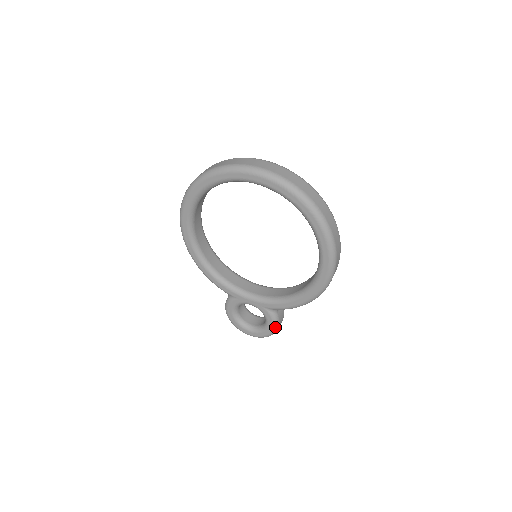
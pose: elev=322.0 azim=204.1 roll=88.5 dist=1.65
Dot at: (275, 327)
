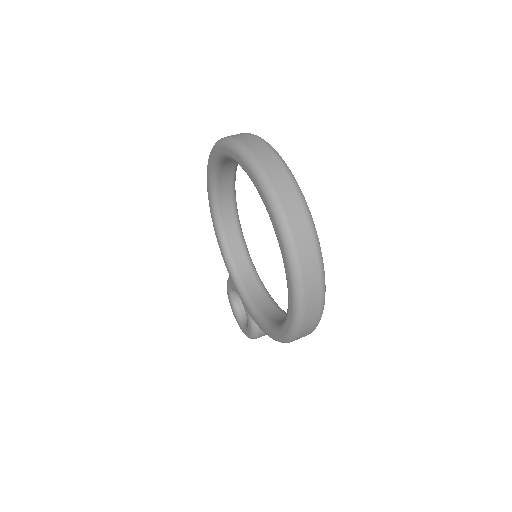
Dot at: (252, 335)
